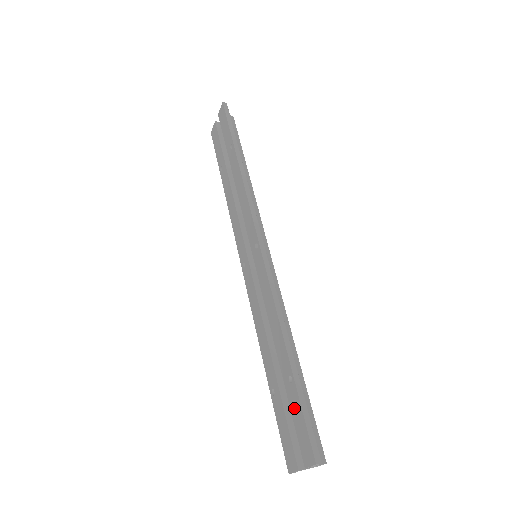
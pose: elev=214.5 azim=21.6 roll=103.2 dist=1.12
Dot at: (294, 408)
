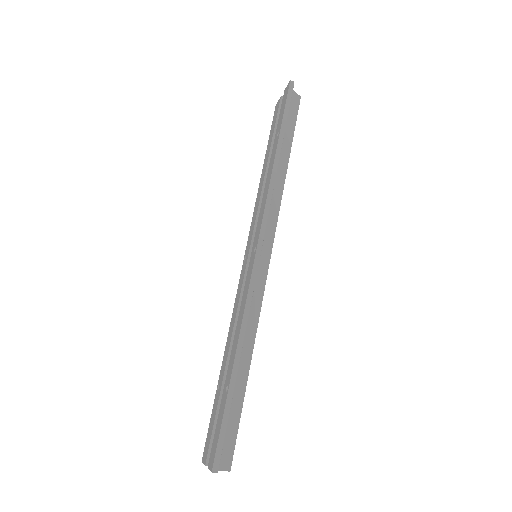
Dot at: (220, 414)
